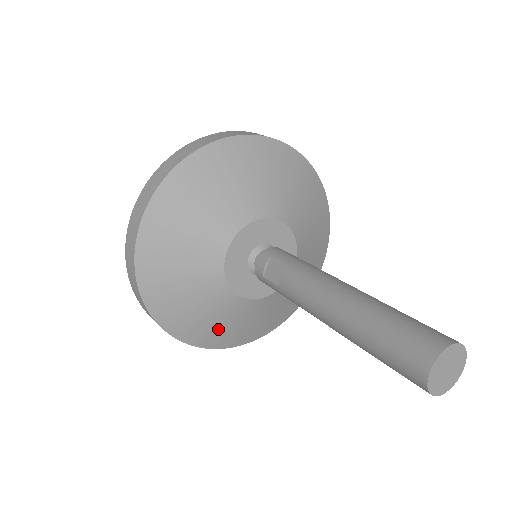
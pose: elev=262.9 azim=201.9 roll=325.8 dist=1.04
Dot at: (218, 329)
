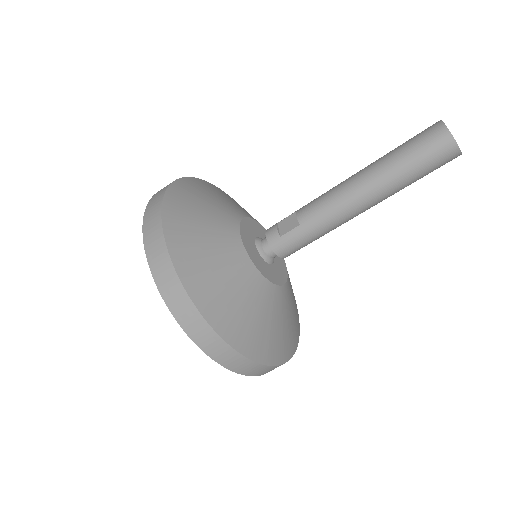
Dot at: (257, 326)
